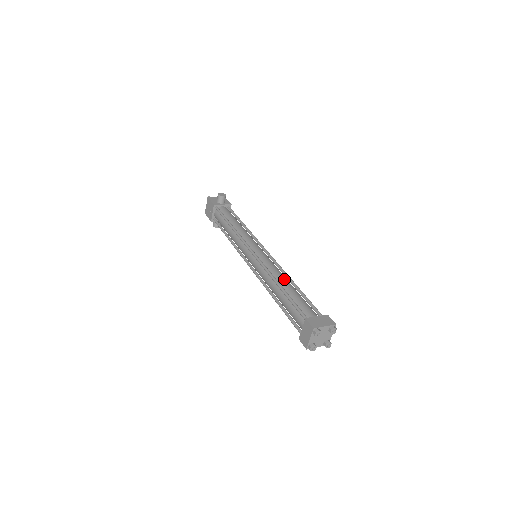
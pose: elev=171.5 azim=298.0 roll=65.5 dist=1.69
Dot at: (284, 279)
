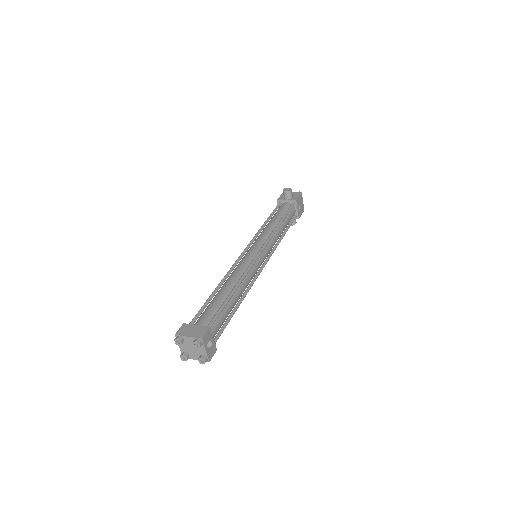
Dot at: (231, 282)
